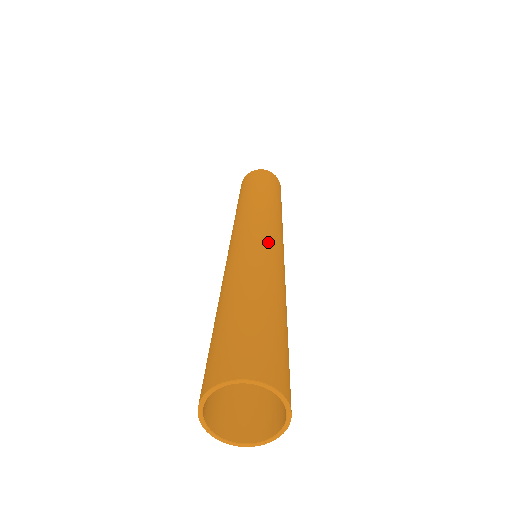
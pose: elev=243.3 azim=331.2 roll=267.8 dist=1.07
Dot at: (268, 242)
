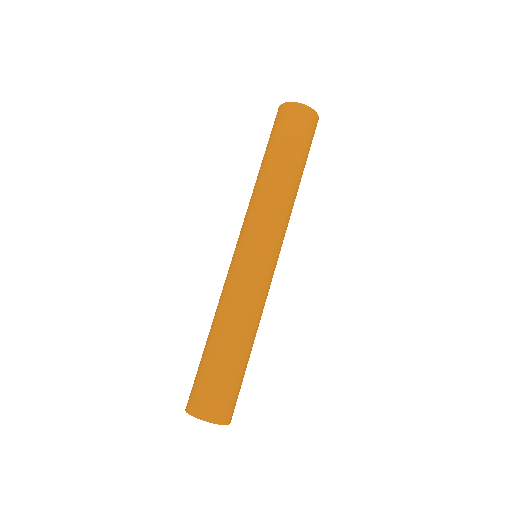
Dot at: (259, 270)
